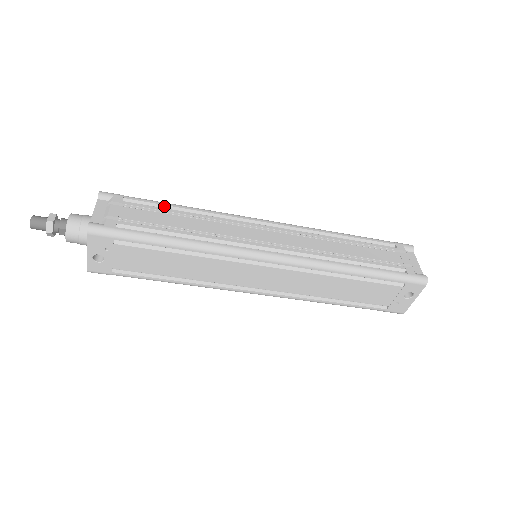
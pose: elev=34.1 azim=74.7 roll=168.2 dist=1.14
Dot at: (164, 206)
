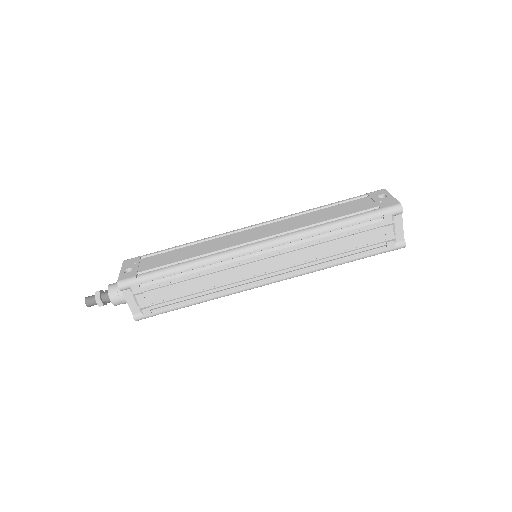
Dot at: occluded
